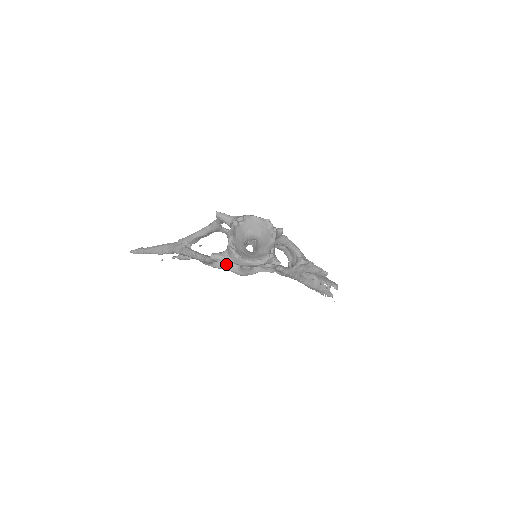
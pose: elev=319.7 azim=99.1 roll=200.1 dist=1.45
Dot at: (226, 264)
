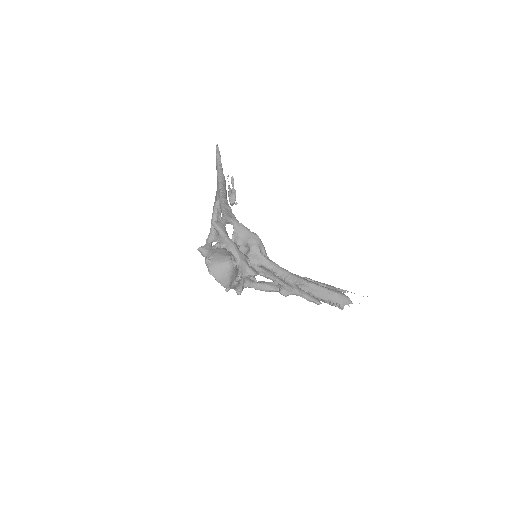
Dot at: occluded
